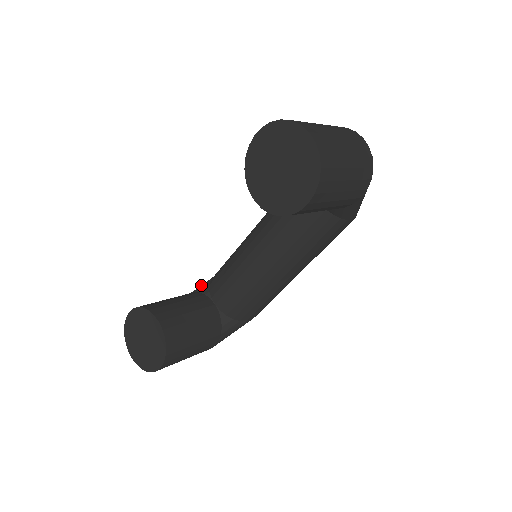
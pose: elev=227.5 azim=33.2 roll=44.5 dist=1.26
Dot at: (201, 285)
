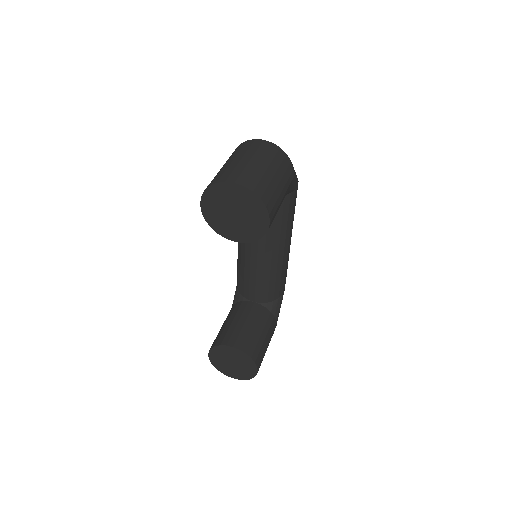
Dot at: (234, 296)
